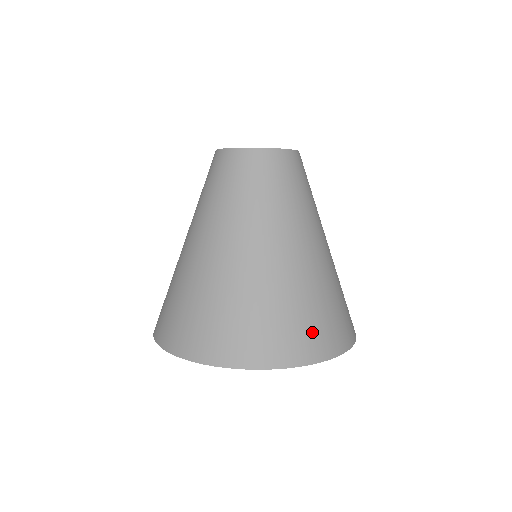
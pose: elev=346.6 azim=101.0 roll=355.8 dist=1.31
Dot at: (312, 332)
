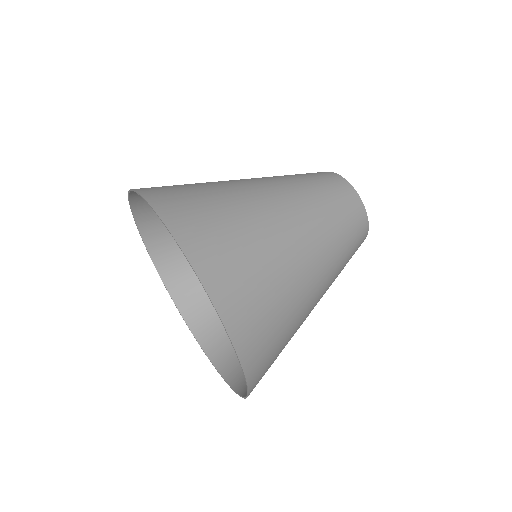
Dot at: (187, 205)
